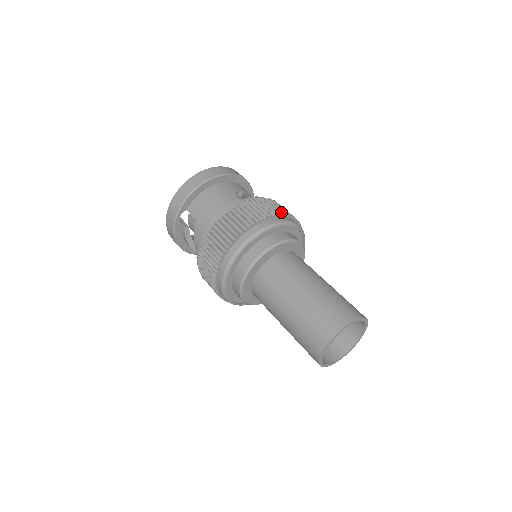
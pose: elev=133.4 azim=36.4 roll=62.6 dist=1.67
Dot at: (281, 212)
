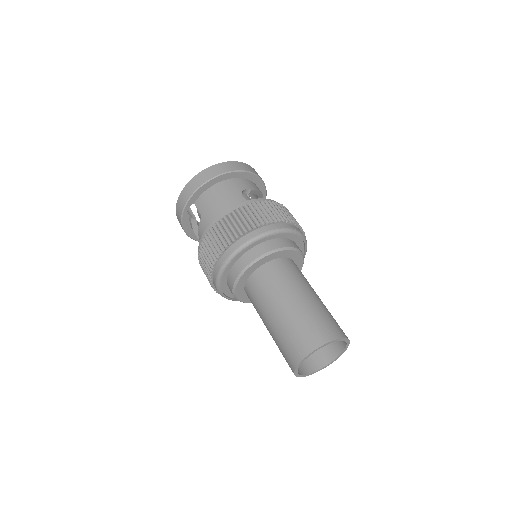
Dot at: (281, 218)
